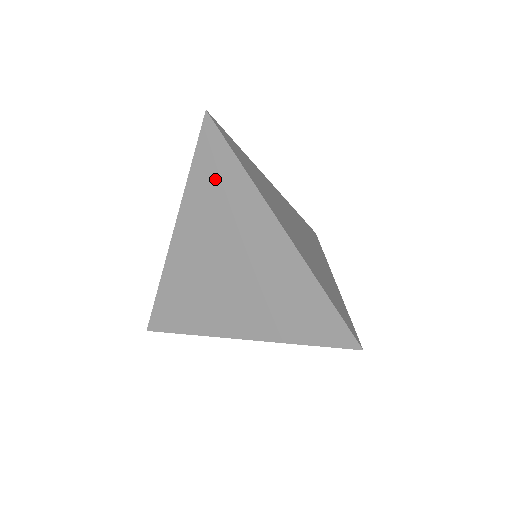
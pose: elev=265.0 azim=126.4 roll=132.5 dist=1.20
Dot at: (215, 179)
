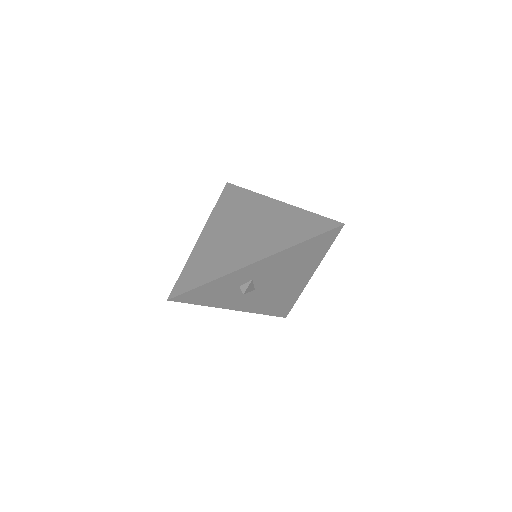
Dot at: (233, 201)
